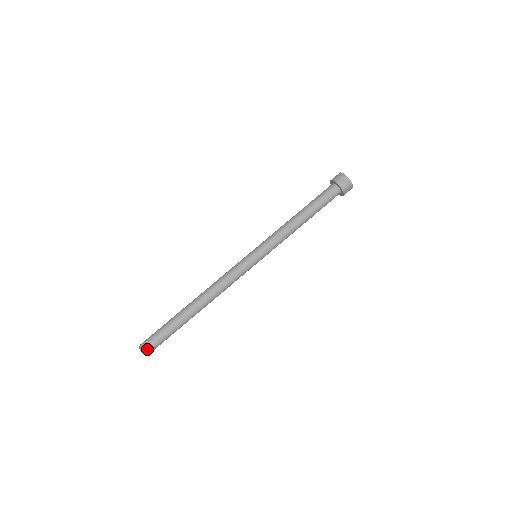
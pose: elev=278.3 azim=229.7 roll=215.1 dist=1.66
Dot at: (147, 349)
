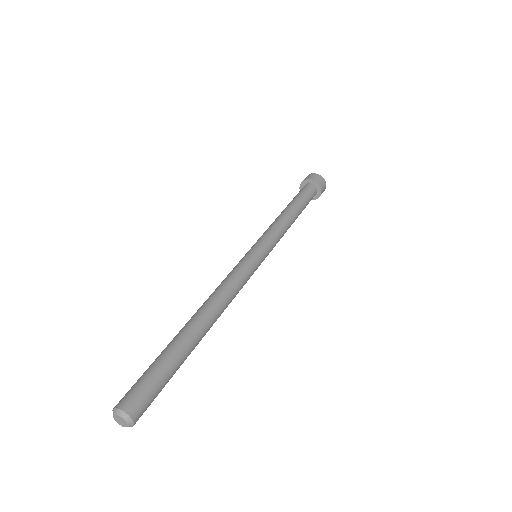
Dot at: (122, 402)
